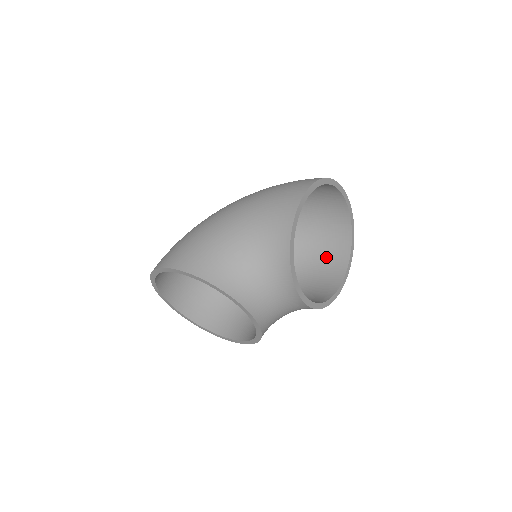
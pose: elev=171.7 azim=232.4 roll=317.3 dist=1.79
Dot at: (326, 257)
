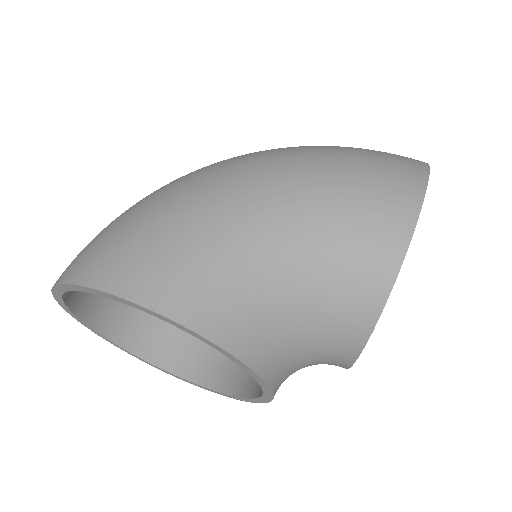
Dot at: occluded
